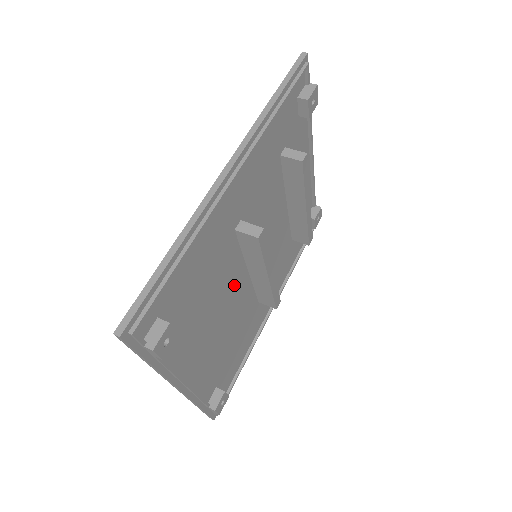
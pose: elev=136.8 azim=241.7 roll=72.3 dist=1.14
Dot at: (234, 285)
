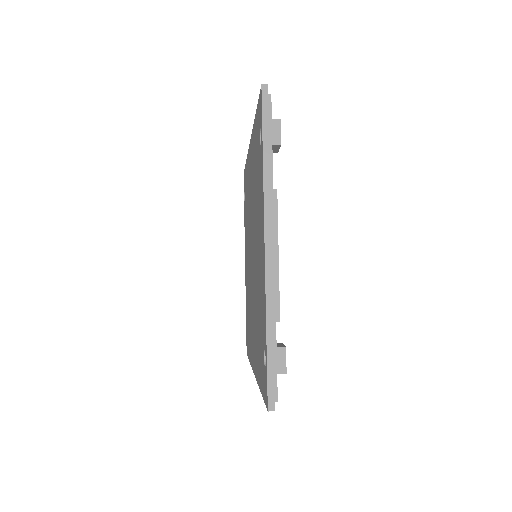
Dot at: occluded
